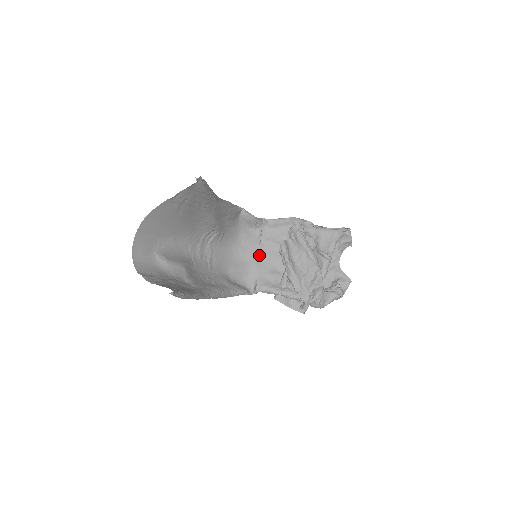
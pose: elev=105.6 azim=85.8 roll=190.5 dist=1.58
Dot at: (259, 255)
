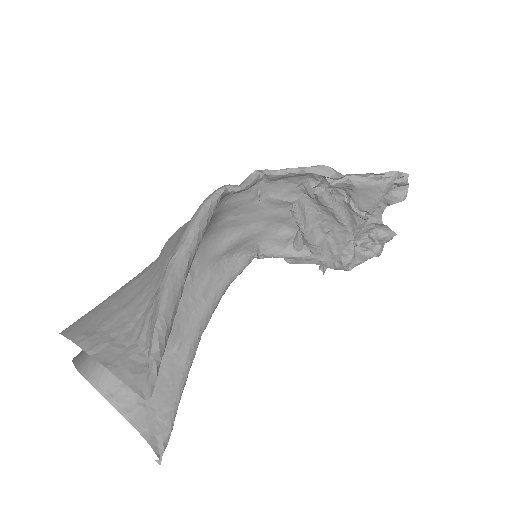
Dot at: (259, 217)
